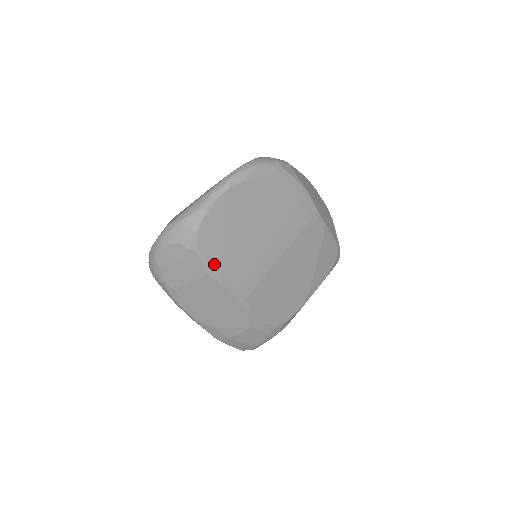
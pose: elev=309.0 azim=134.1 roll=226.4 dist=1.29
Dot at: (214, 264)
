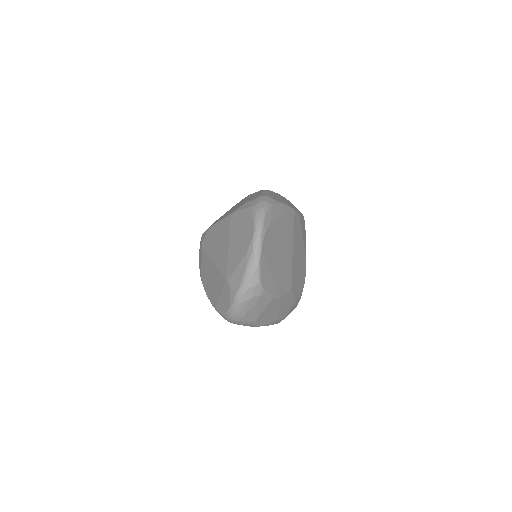
Dot at: (274, 291)
